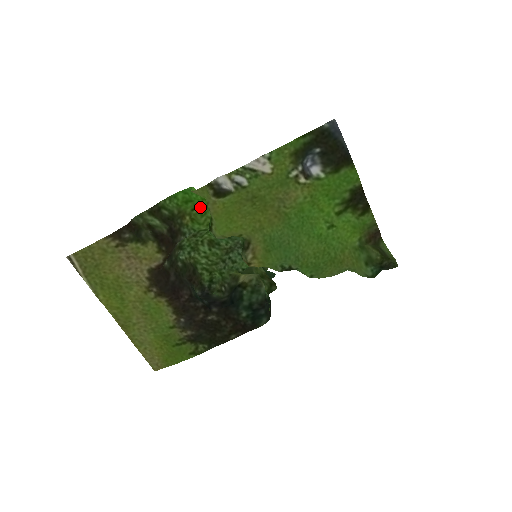
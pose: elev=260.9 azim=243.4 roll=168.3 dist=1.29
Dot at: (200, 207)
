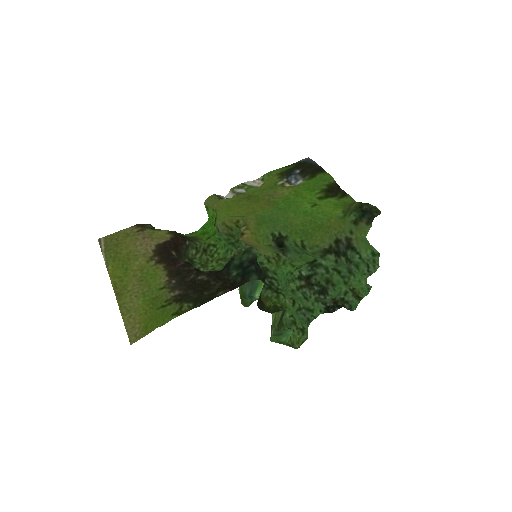
Dot at: (214, 235)
